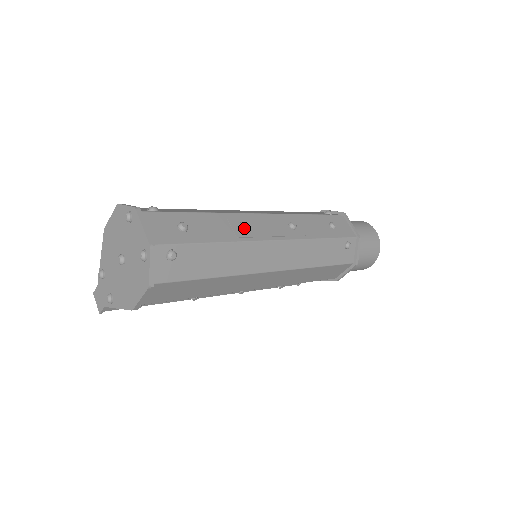
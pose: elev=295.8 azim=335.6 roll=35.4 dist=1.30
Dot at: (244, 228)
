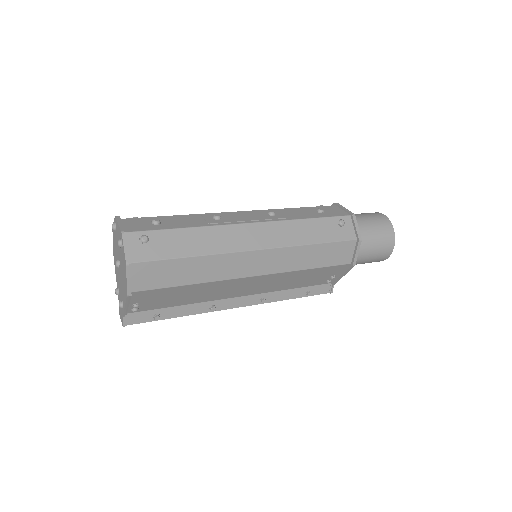
Dot at: (216, 218)
